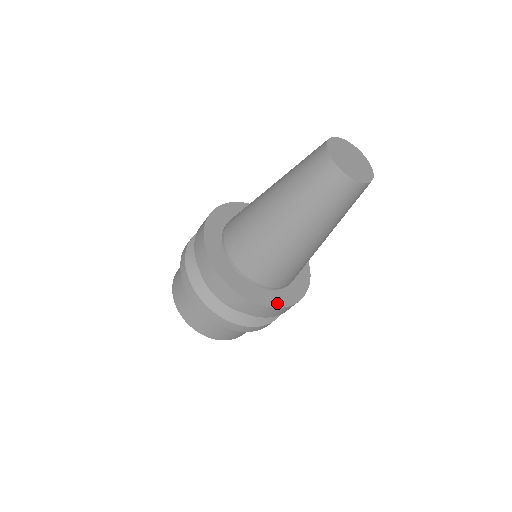
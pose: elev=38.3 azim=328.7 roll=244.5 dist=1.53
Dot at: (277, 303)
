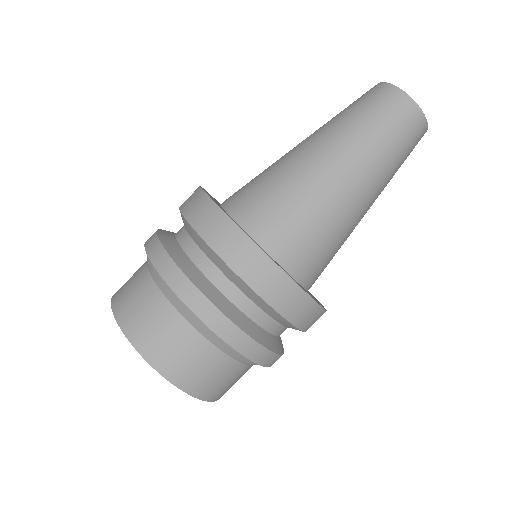
Dot at: (261, 248)
